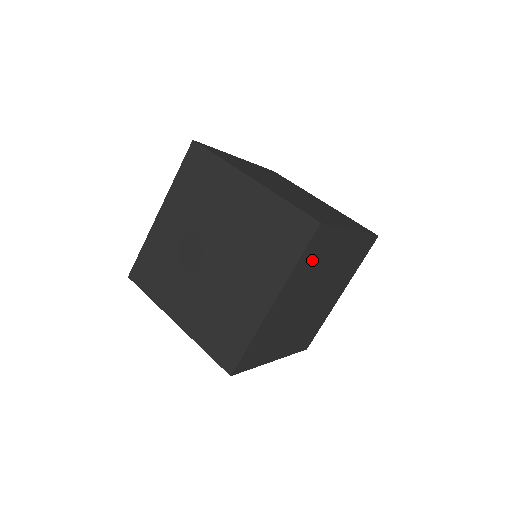
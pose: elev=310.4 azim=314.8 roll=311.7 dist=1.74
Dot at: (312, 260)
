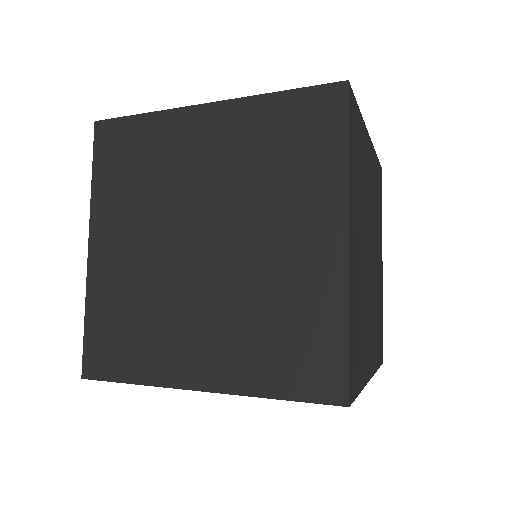
Dot at: (356, 164)
